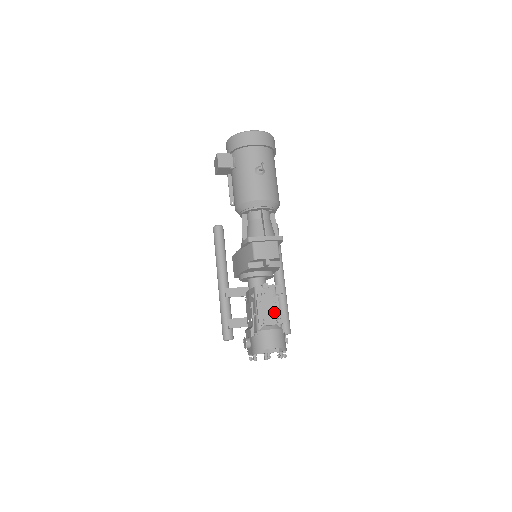
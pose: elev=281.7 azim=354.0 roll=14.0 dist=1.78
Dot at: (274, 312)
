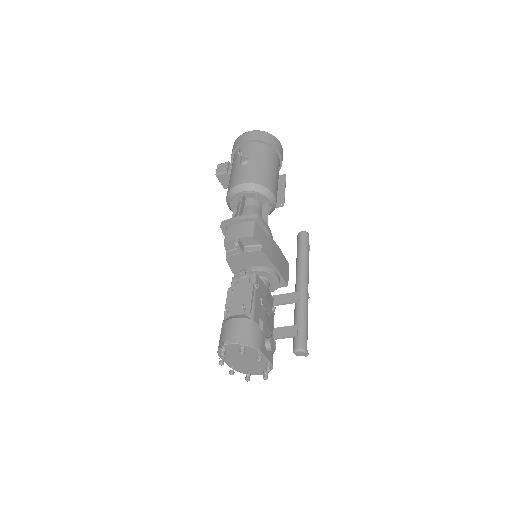
Dot at: (245, 301)
